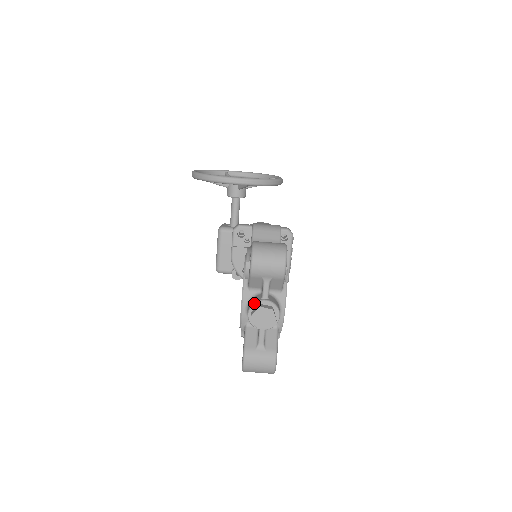
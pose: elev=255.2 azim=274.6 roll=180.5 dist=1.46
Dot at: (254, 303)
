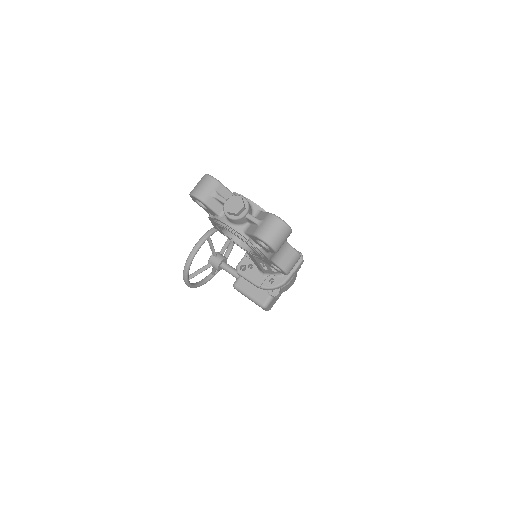
Dot at: (223, 209)
